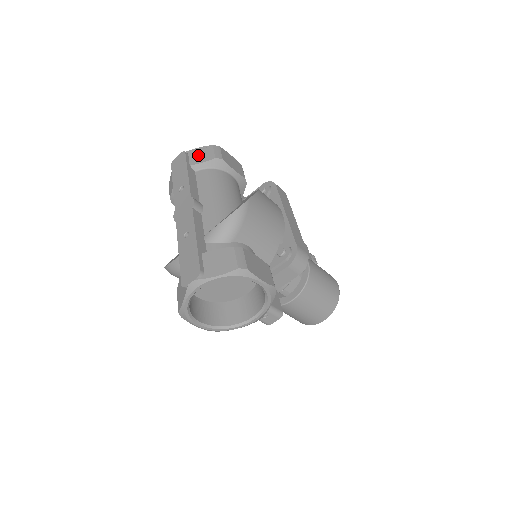
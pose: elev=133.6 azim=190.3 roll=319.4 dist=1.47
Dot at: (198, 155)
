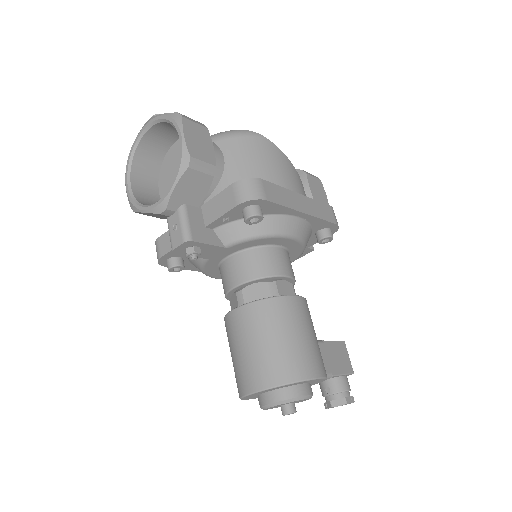
Dot at: occluded
